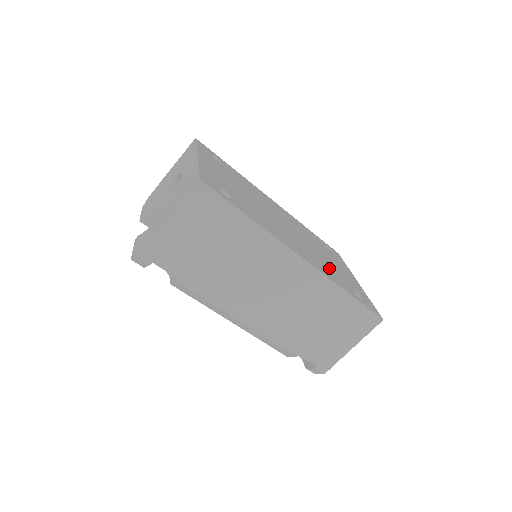
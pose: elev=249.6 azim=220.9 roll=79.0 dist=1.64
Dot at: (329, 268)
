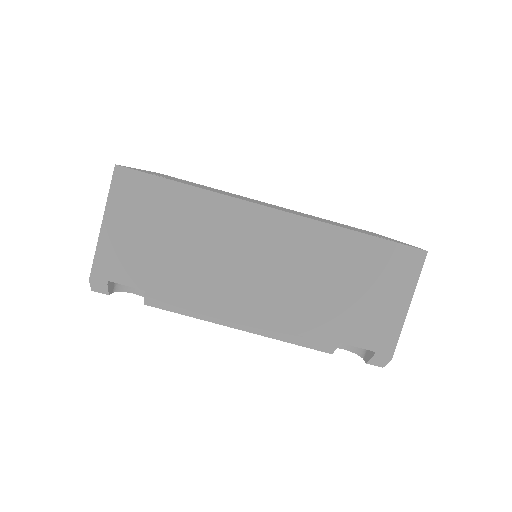
Dot at: occluded
